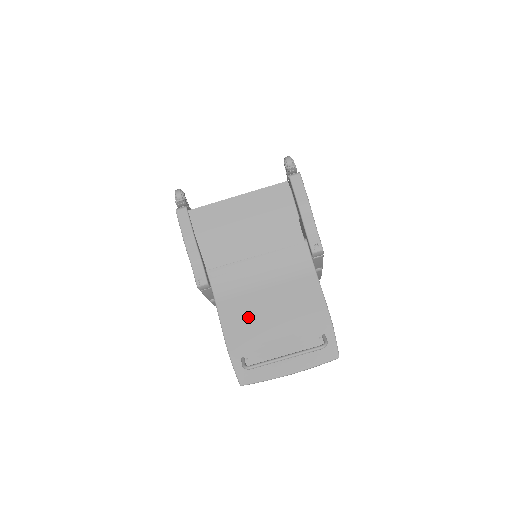
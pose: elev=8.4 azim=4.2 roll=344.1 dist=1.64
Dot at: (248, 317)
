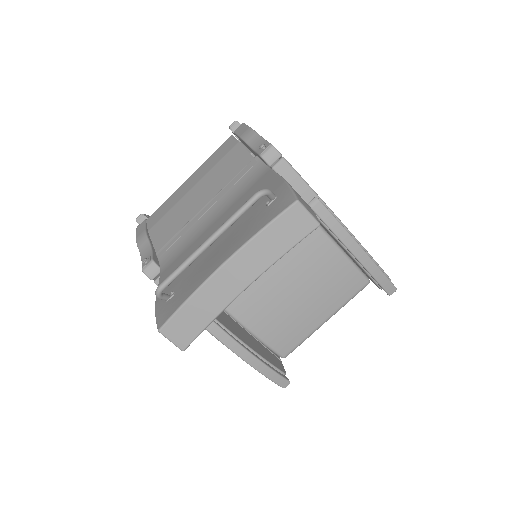
Dot at: occluded
